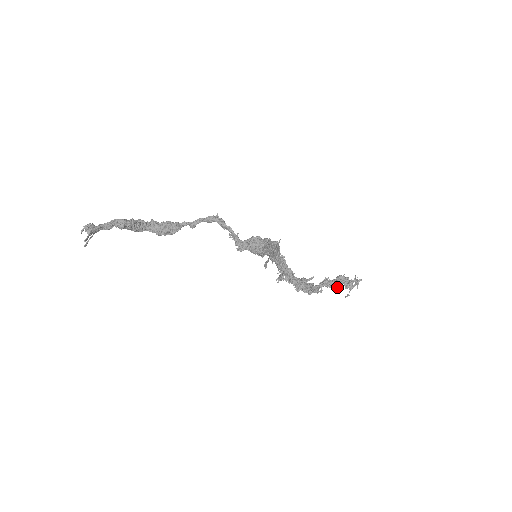
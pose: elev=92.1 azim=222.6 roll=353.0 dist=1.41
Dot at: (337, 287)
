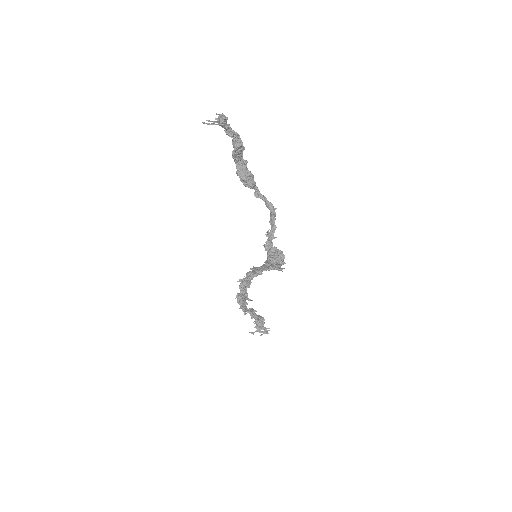
Dot at: occluded
